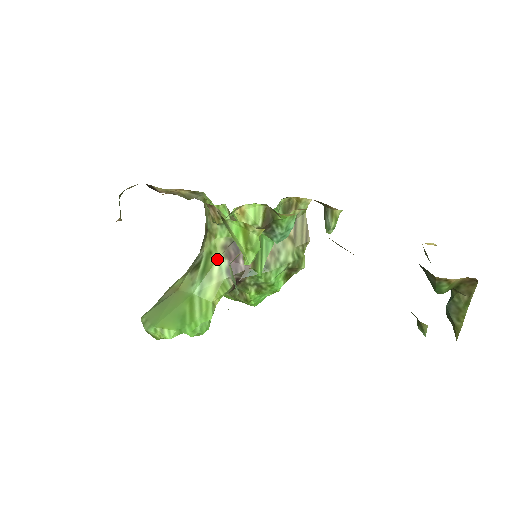
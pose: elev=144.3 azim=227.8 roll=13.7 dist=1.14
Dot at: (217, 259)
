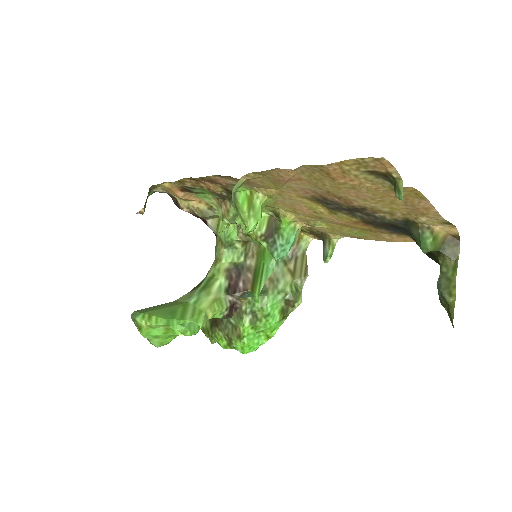
Dot at: (218, 279)
